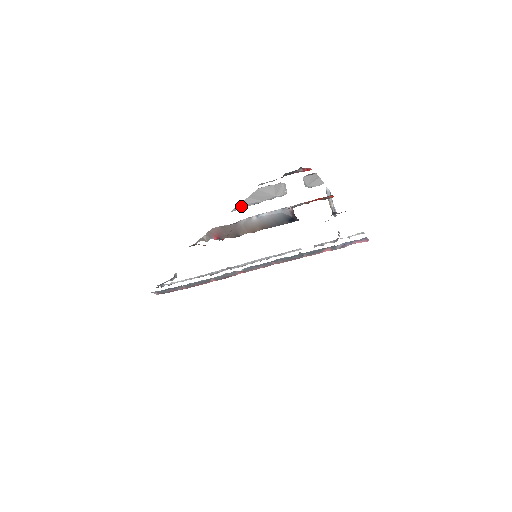
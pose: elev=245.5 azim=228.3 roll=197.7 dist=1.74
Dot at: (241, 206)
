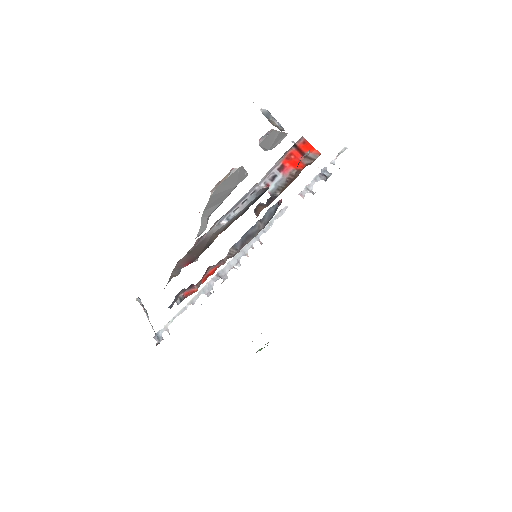
Dot at: (204, 226)
